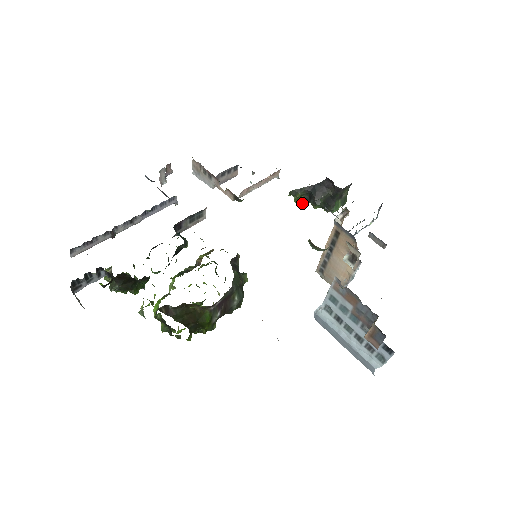
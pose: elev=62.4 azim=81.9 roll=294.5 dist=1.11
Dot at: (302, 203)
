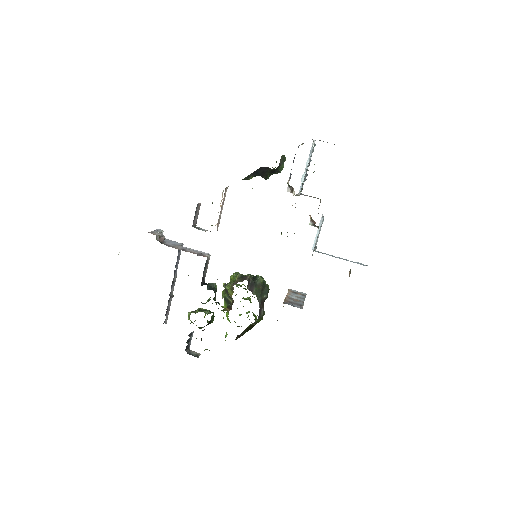
Dot at: occluded
